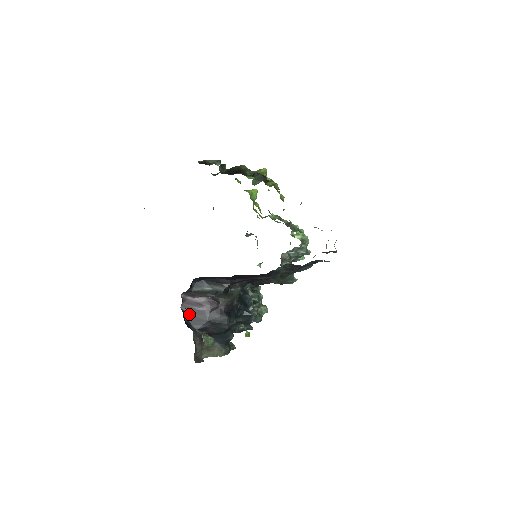
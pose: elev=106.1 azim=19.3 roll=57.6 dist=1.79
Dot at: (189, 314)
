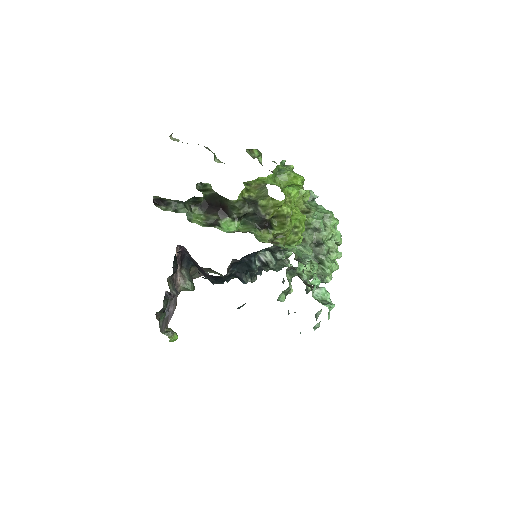
Dot at: (188, 255)
